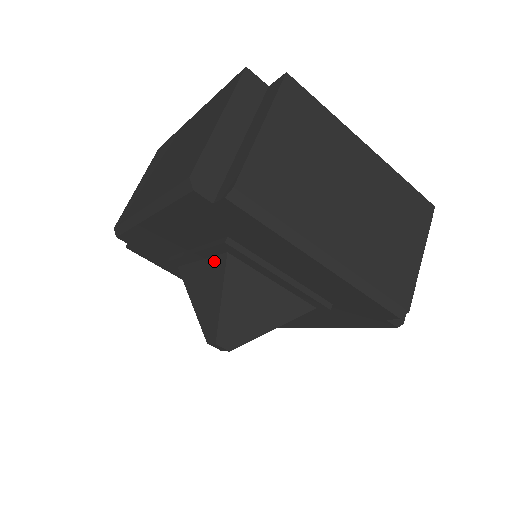
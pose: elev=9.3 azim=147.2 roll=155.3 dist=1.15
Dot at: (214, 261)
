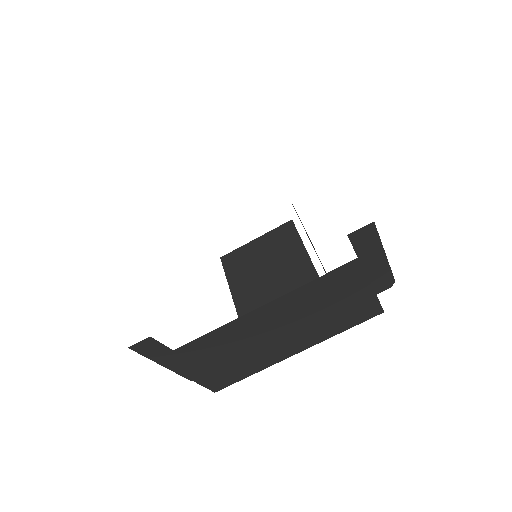
Dot at: (238, 309)
